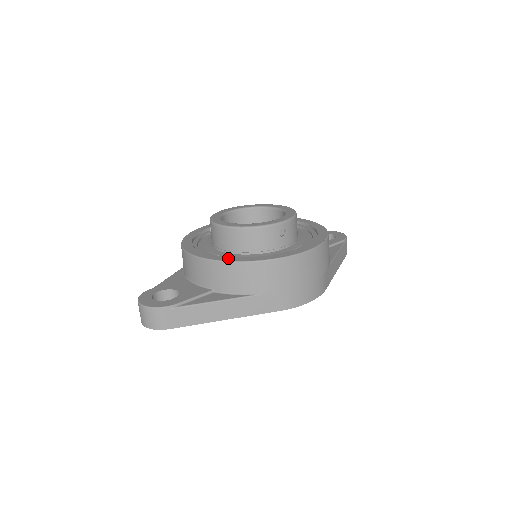
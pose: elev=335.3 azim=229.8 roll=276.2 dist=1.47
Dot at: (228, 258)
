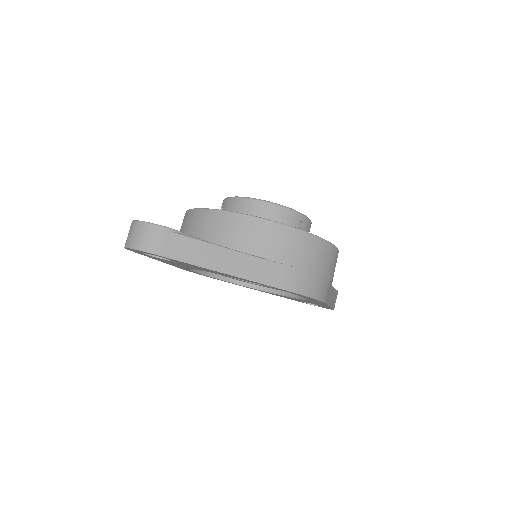
Dot at: occluded
